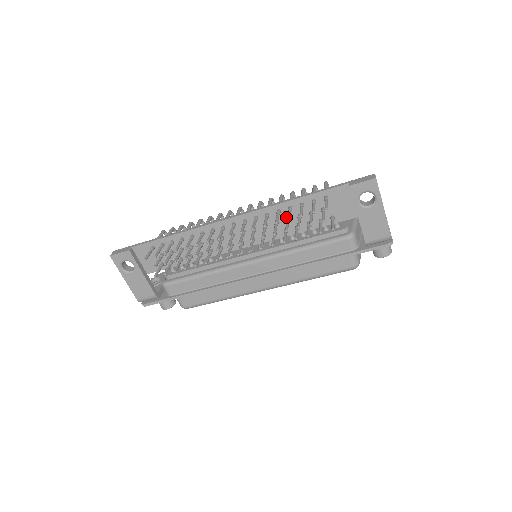
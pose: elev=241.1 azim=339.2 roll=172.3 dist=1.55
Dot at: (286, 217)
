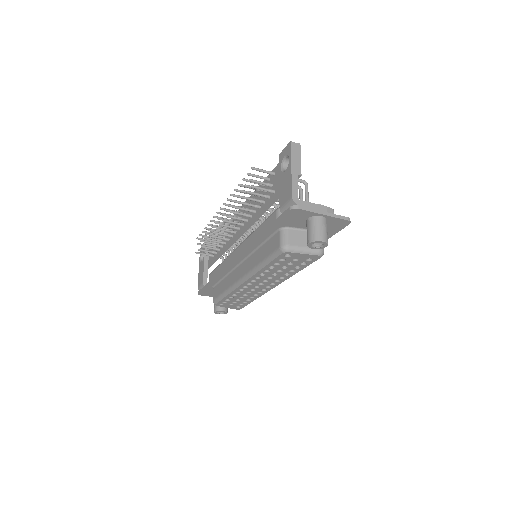
Dot at: occluded
